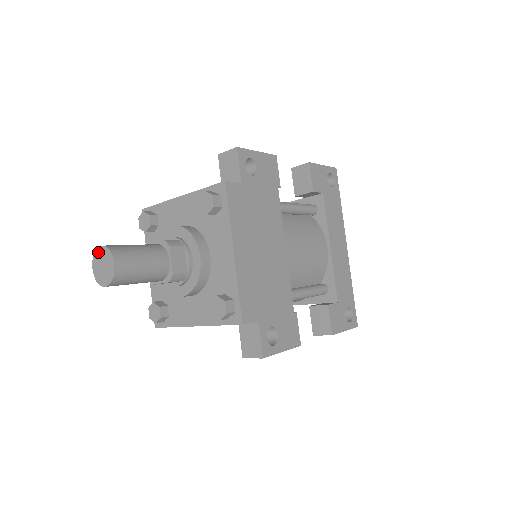
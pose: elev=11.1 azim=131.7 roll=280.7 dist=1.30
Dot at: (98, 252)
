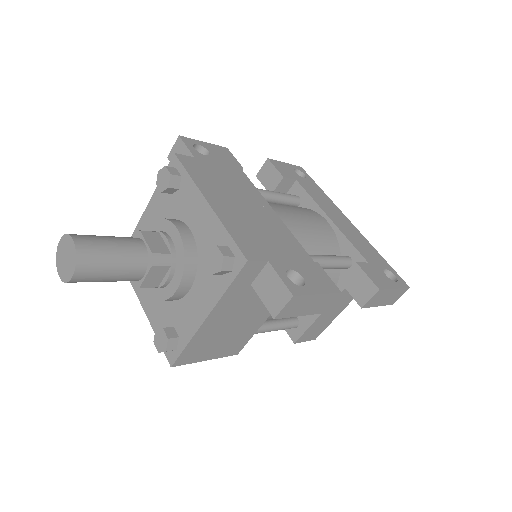
Dot at: (58, 251)
